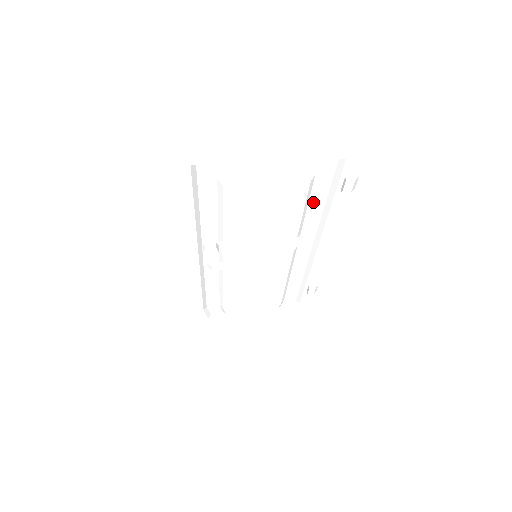
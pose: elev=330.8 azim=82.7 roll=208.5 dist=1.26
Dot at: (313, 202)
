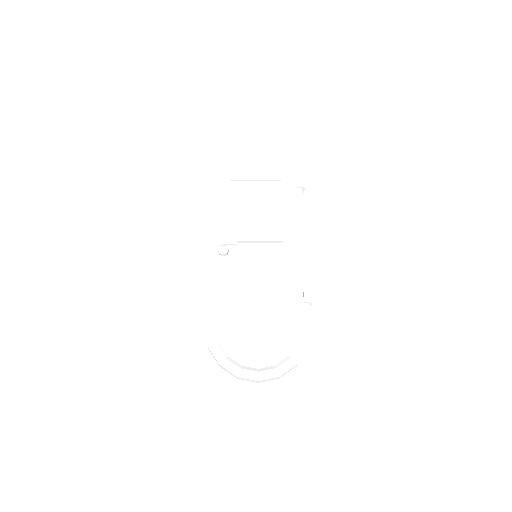
Dot at: (285, 201)
